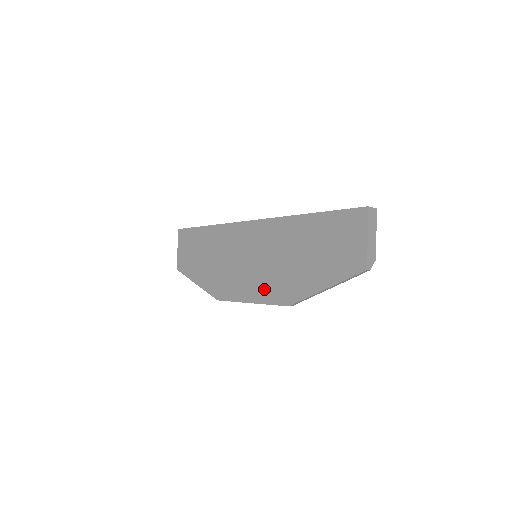
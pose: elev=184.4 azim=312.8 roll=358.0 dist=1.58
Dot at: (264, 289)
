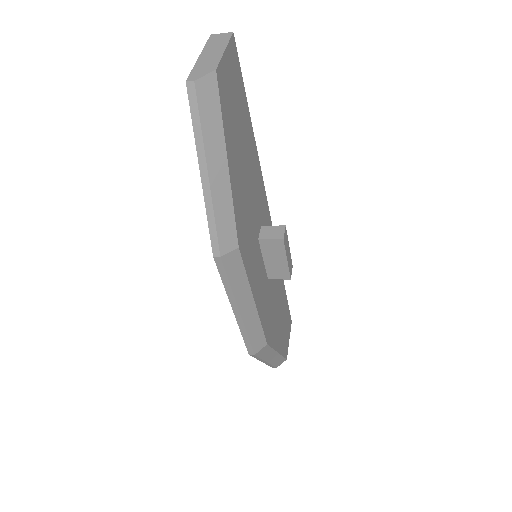
Dot at: occluded
